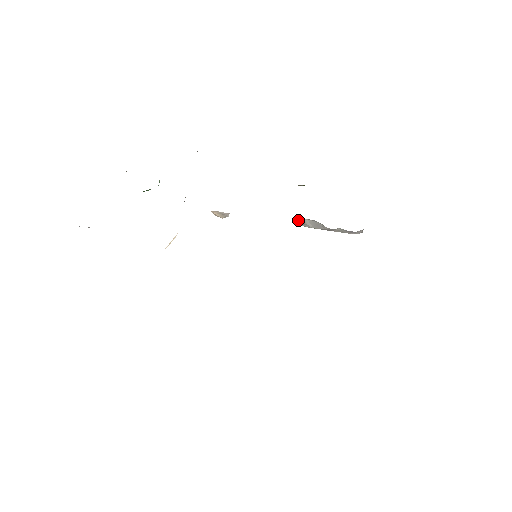
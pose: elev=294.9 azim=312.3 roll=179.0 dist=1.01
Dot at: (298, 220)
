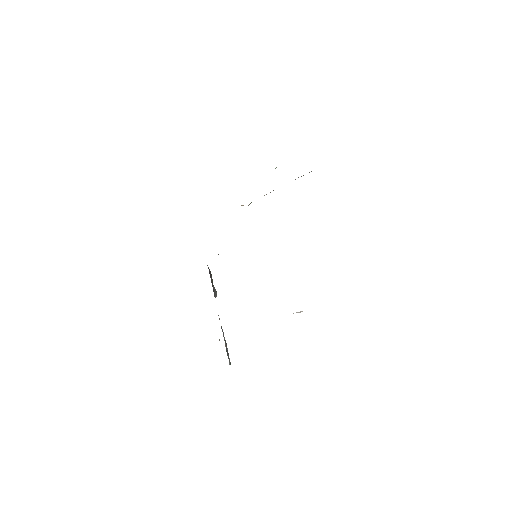
Dot at: occluded
